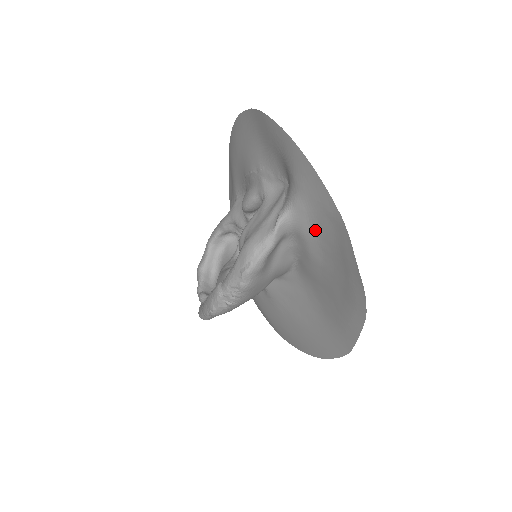
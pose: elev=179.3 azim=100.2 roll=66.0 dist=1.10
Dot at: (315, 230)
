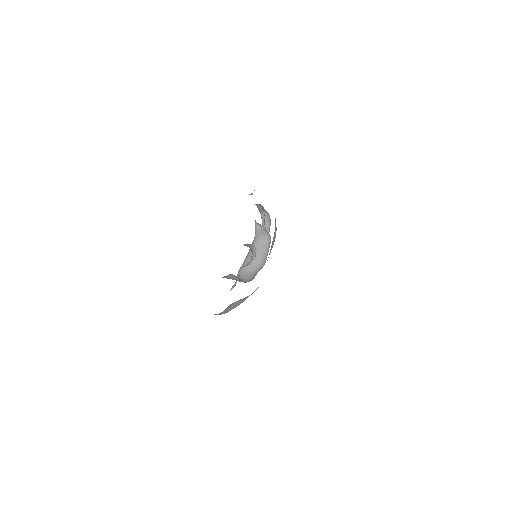
Dot at: occluded
